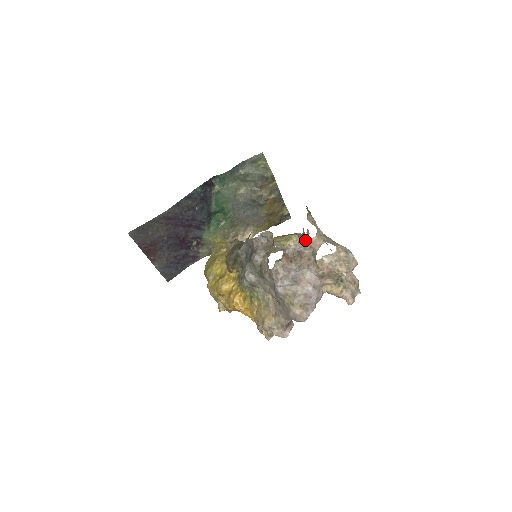
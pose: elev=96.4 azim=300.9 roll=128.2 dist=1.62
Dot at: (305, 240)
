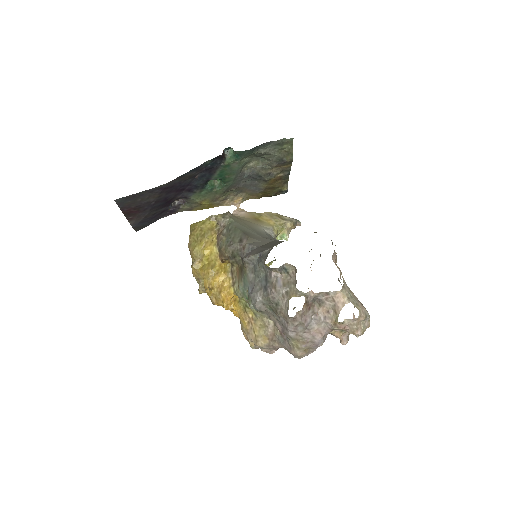
Dot at: (330, 291)
